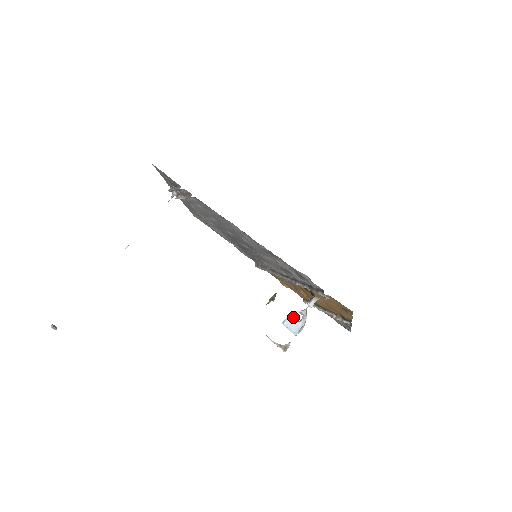
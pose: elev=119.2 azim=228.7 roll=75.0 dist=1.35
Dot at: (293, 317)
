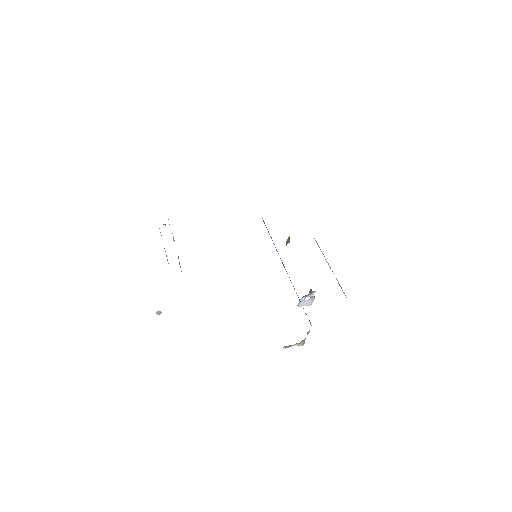
Dot at: (303, 301)
